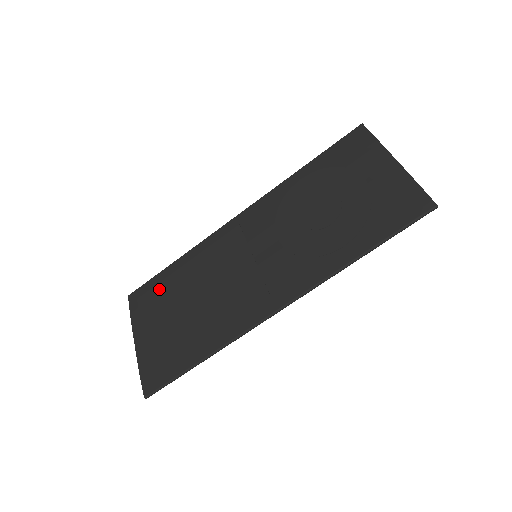
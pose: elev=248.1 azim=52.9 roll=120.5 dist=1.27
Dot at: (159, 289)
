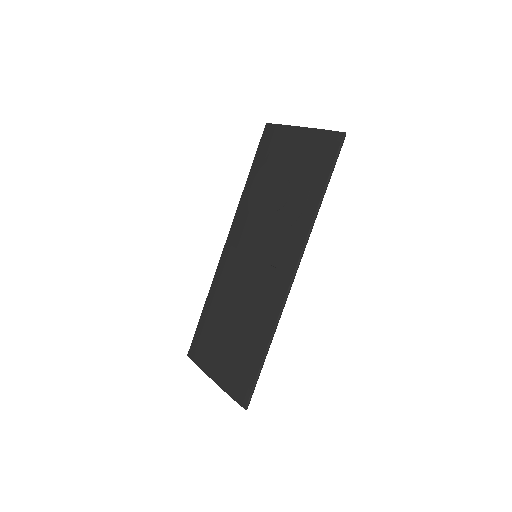
Dot at: (206, 332)
